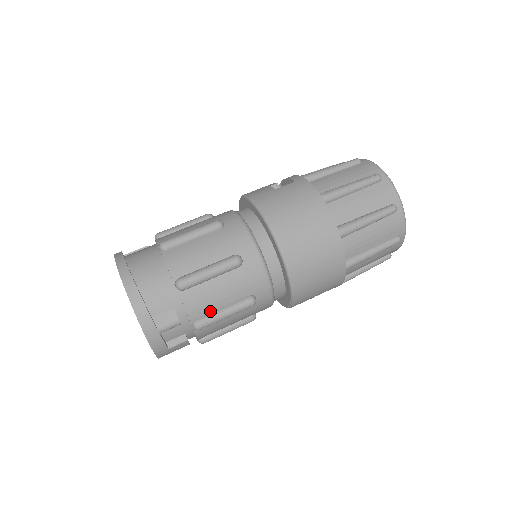
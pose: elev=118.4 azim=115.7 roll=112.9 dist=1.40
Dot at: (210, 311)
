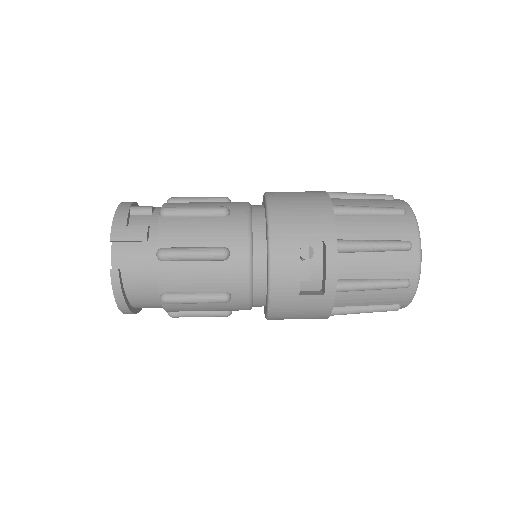
Dot at: occluded
